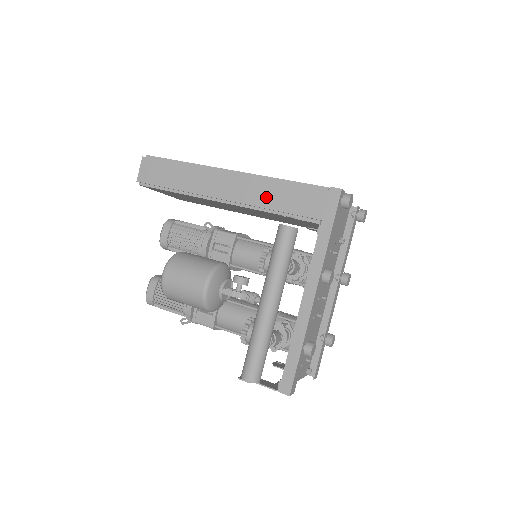
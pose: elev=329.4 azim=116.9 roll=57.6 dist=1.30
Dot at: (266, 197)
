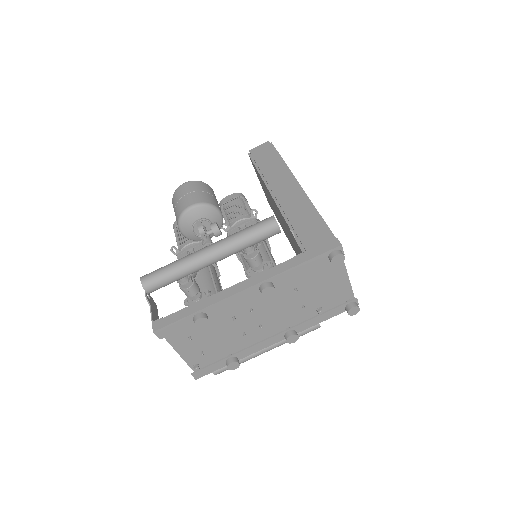
Dot at: (297, 213)
